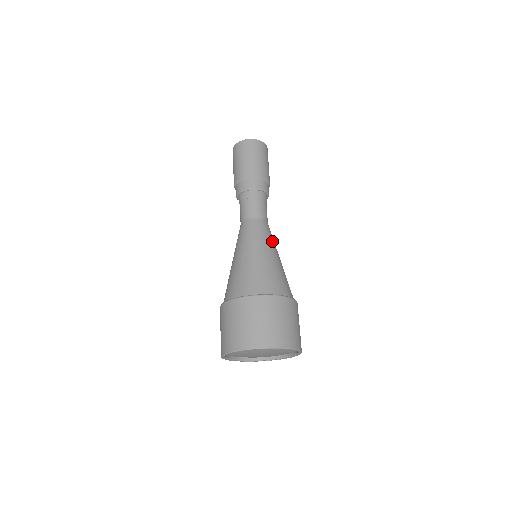
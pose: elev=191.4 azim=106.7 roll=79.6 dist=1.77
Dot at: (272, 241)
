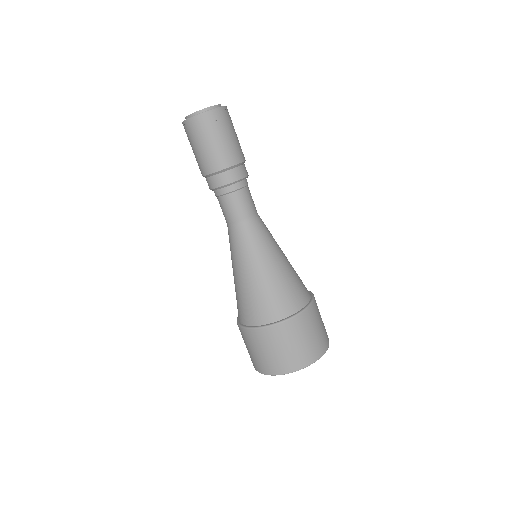
Dot at: (254, 249)
